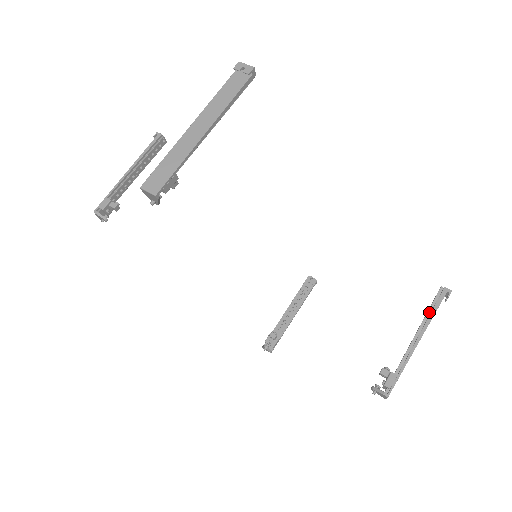
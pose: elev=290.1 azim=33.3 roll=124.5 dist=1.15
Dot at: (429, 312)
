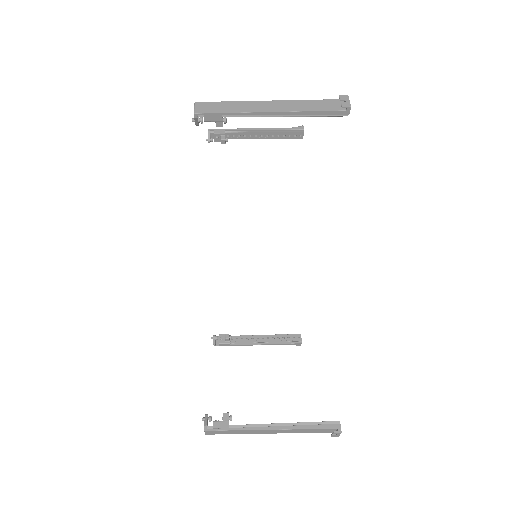
Dot at: (307, 424)
